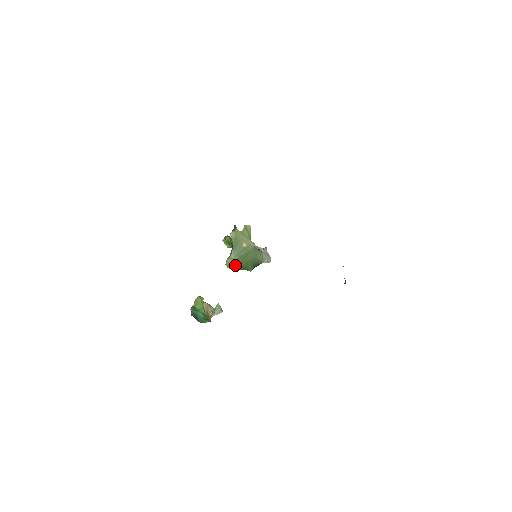
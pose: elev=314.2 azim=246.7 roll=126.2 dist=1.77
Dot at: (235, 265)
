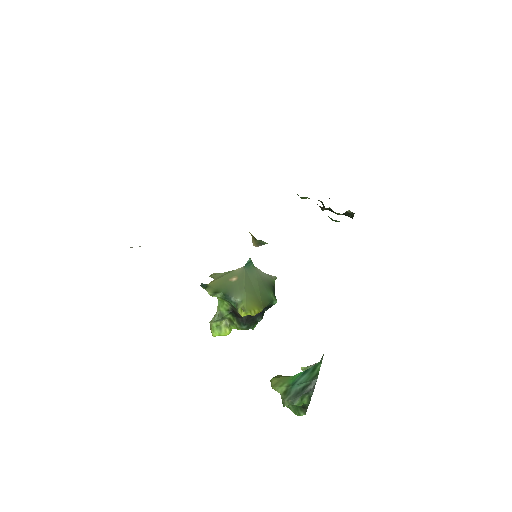
Dot at: (254, 304)
